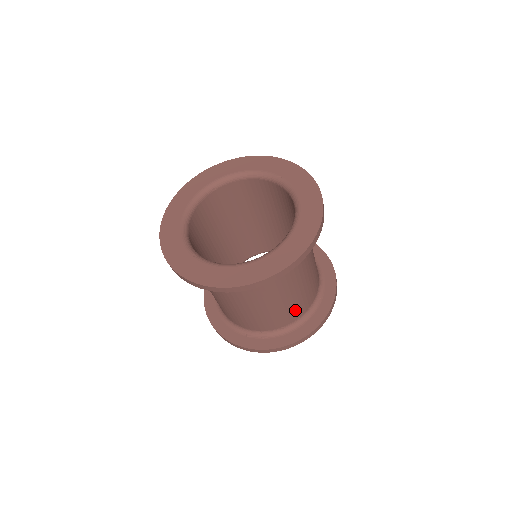
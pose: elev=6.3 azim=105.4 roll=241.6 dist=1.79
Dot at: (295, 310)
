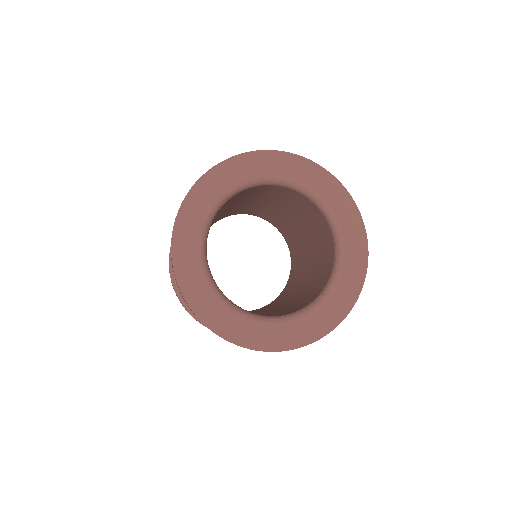
Dot at: occluded
